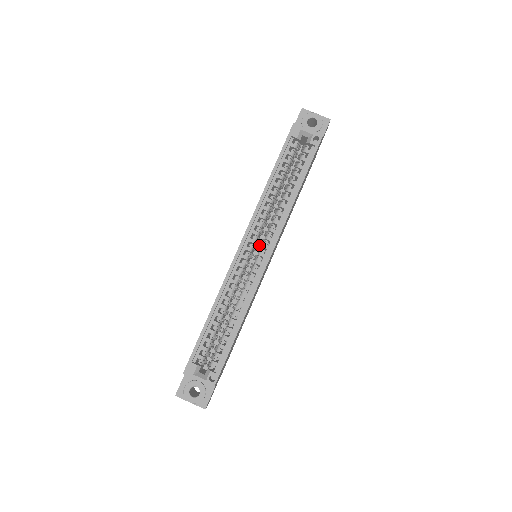
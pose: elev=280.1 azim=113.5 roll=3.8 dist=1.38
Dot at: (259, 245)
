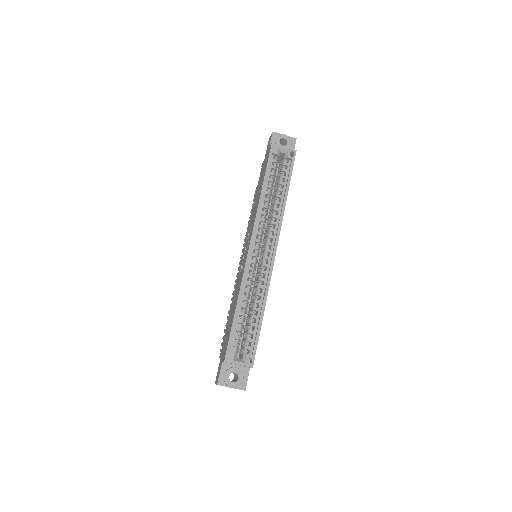
Dot at: occluded
